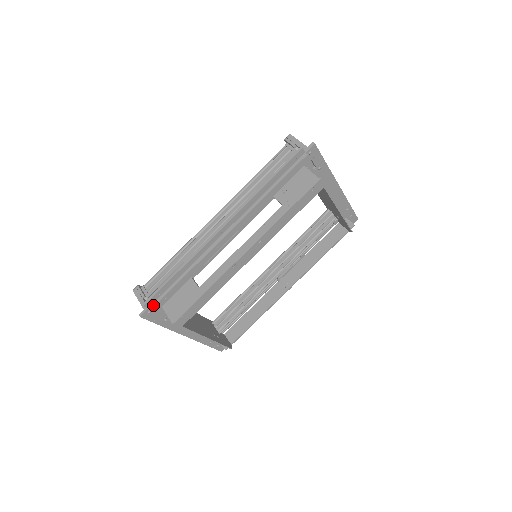
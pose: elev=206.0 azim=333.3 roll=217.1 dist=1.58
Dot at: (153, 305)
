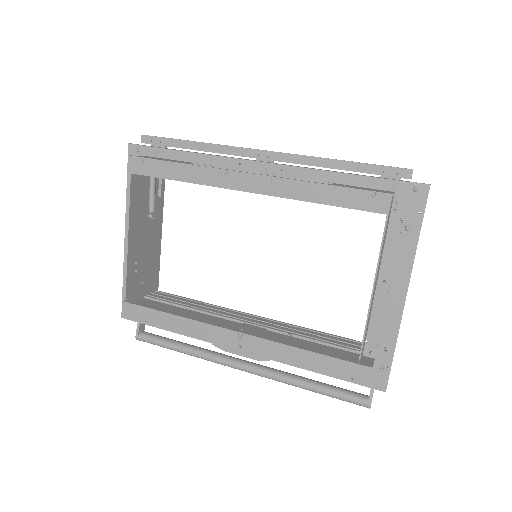
Dot at: occluded
